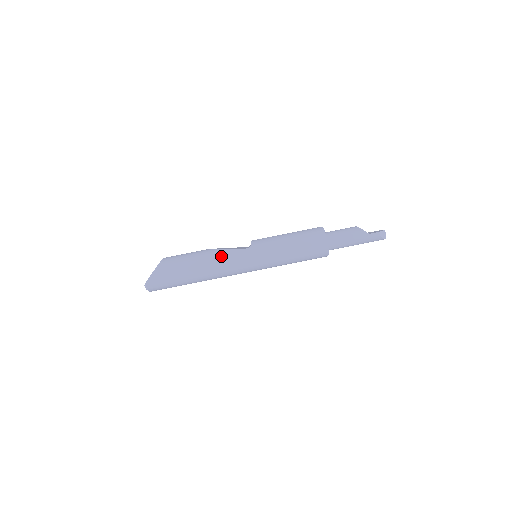
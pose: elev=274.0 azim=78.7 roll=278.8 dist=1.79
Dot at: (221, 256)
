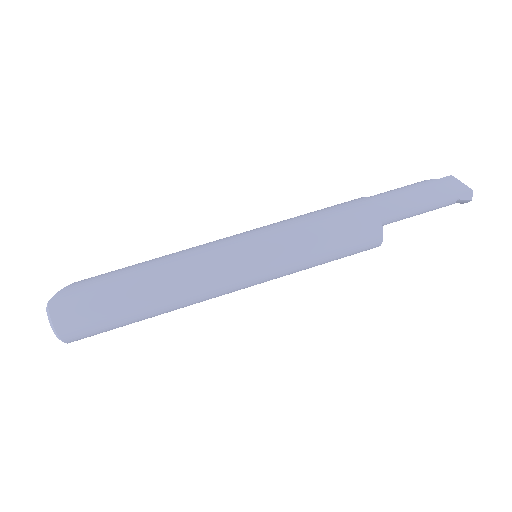
Dot at: (191, 248)
